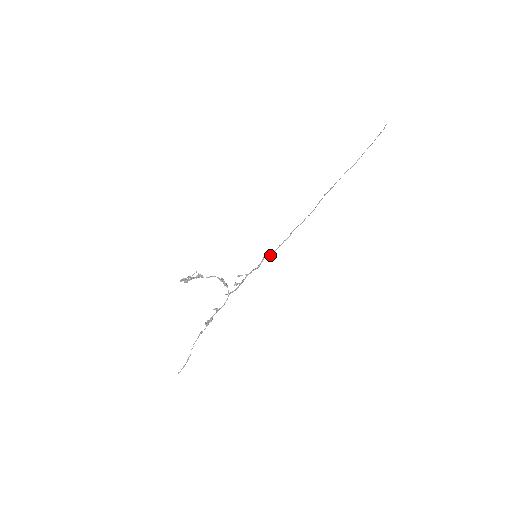
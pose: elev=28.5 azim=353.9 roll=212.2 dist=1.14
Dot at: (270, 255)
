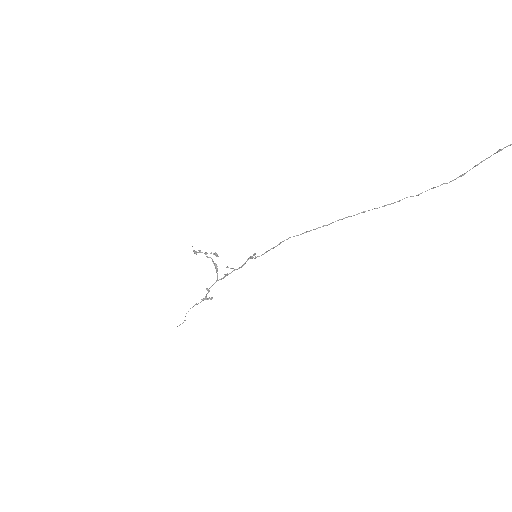
Dot at: occluded
